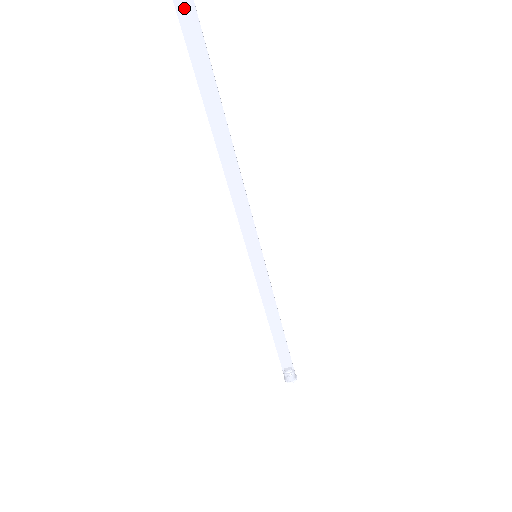
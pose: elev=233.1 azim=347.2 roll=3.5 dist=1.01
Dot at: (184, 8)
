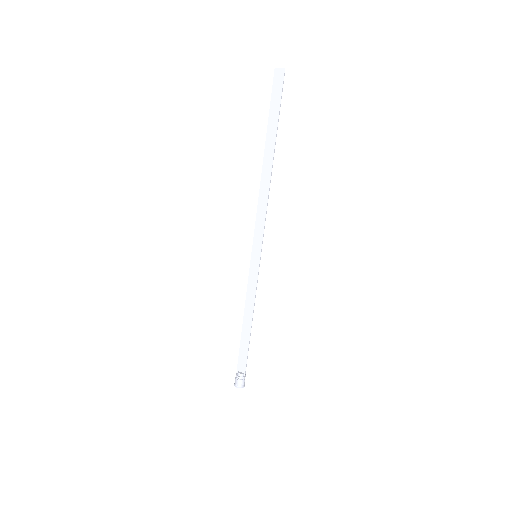
Dot at: (277, 83)
